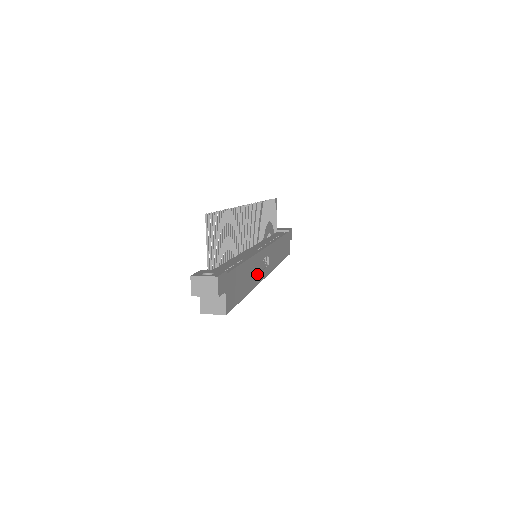
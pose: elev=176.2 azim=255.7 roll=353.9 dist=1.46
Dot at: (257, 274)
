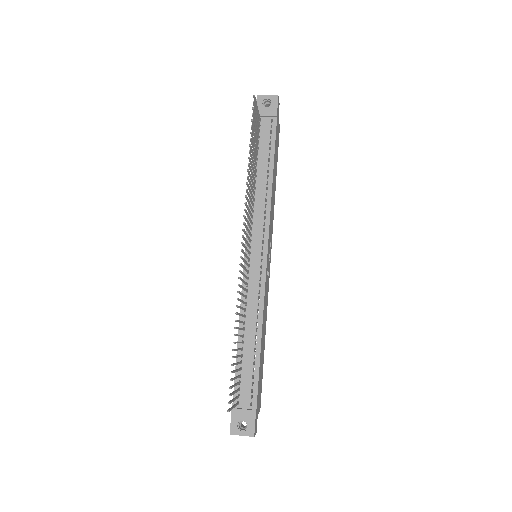
Dot at: (266, 302)
